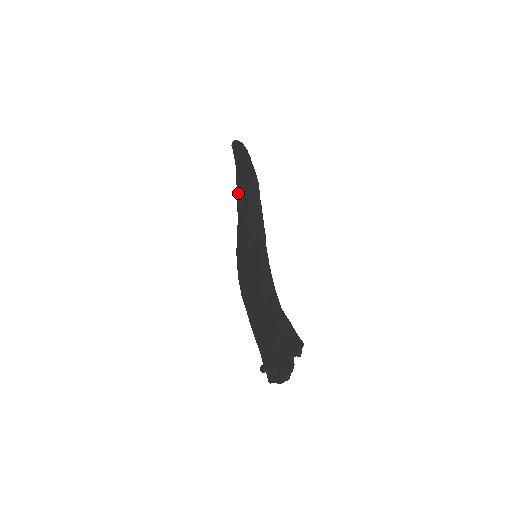
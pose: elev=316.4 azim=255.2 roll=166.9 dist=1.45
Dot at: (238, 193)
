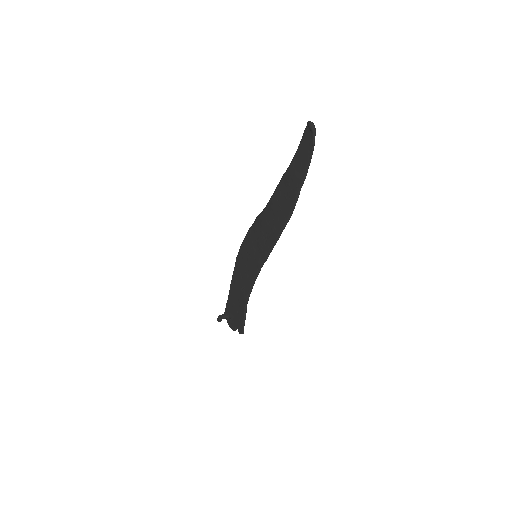
Dot at: (276, 192)
